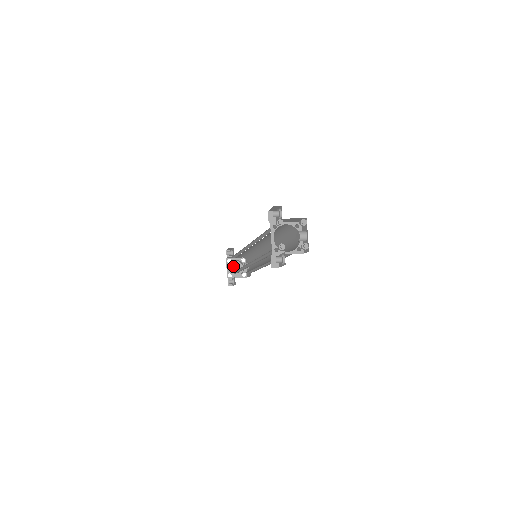
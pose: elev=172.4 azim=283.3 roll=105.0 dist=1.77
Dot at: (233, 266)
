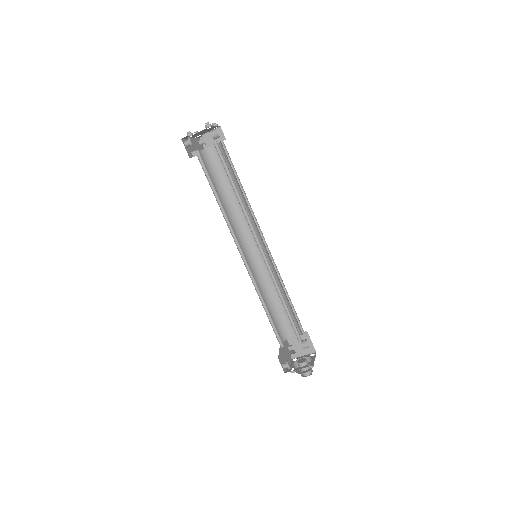
Dot at: (298, 361)
